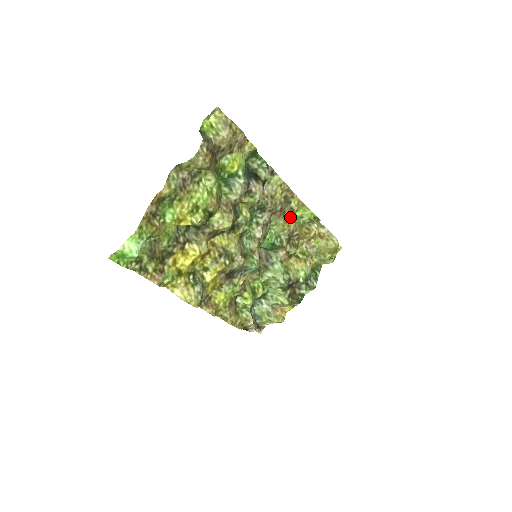
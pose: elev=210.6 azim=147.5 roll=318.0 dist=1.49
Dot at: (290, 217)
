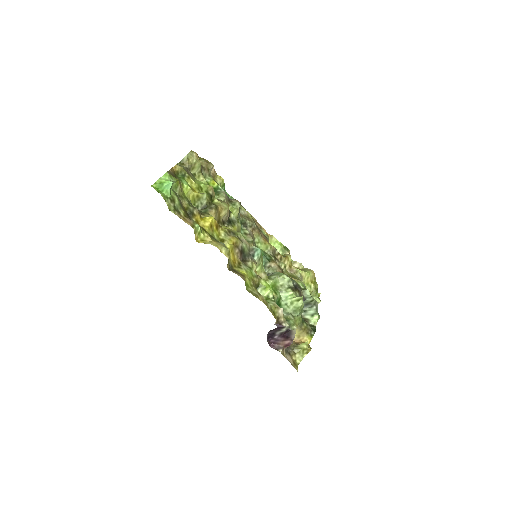
Dot at: (267, 240)
